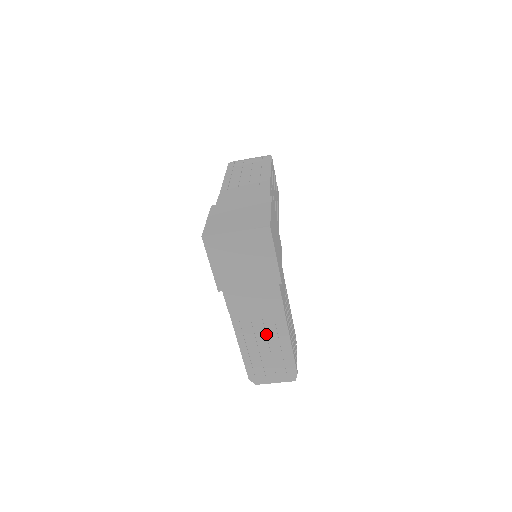
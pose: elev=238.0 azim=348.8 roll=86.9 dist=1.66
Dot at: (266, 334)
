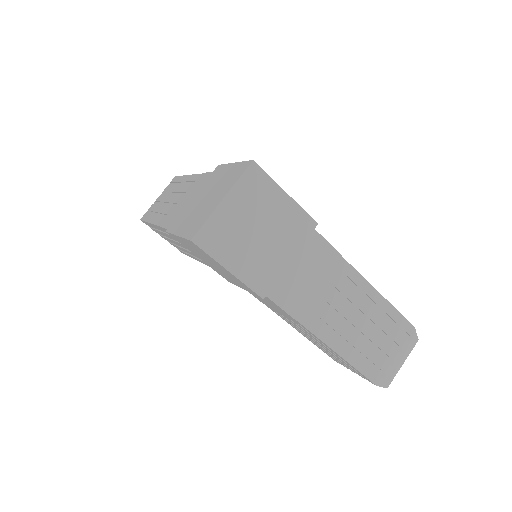
Dot at: (350, 309)
